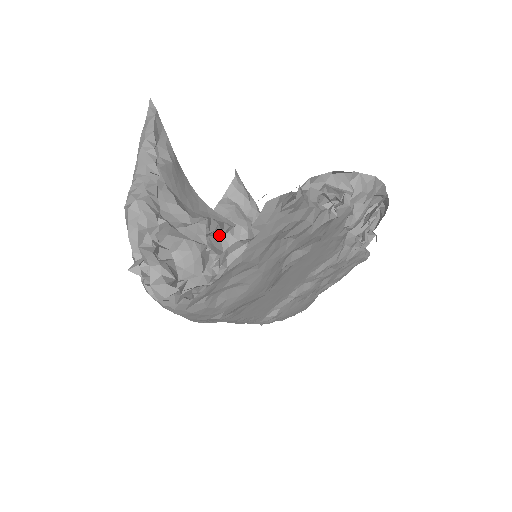
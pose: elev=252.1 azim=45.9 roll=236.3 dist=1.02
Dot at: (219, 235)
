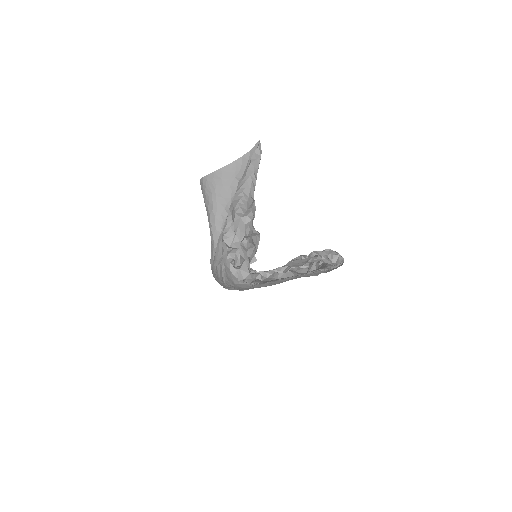
Dot at: occluded
